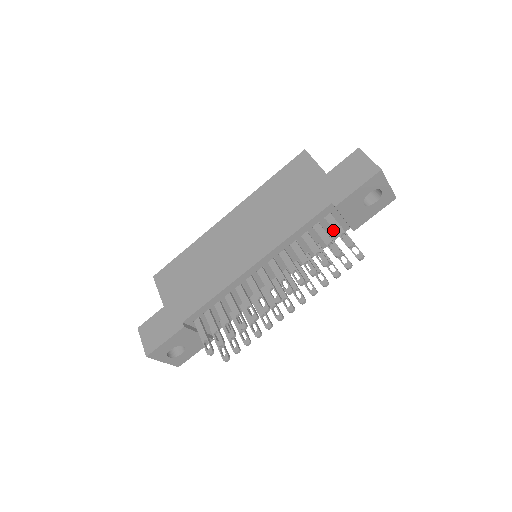
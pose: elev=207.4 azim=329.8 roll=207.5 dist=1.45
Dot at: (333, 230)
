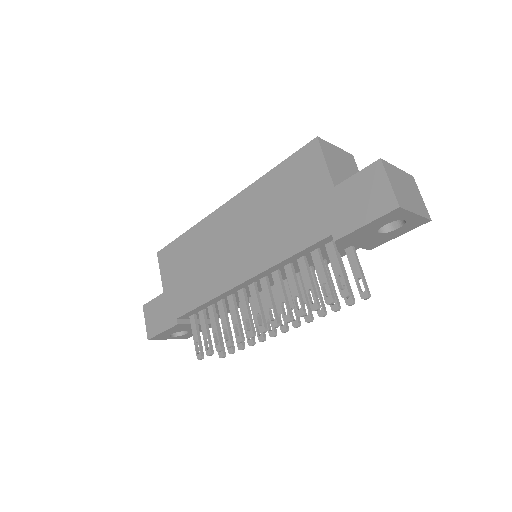
Dot at: (342, 249)
